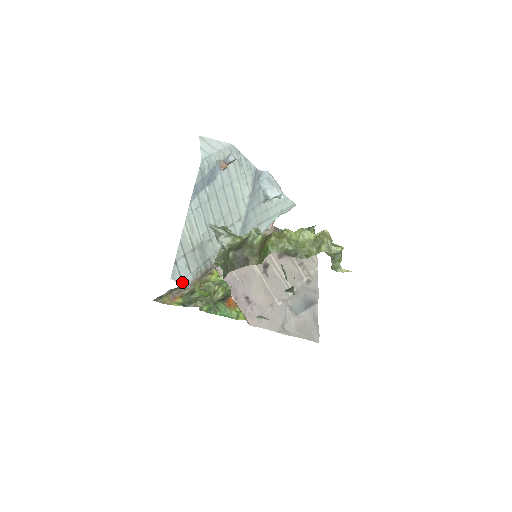
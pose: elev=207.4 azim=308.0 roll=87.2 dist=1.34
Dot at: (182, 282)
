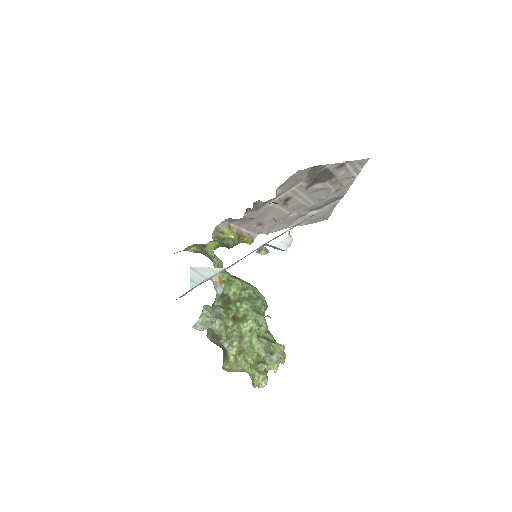
Dot at: occluded
